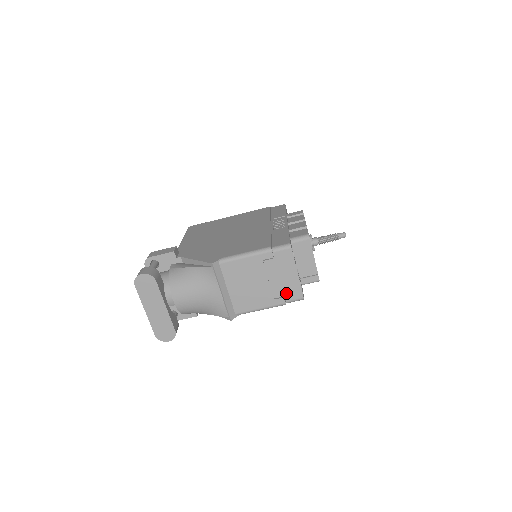
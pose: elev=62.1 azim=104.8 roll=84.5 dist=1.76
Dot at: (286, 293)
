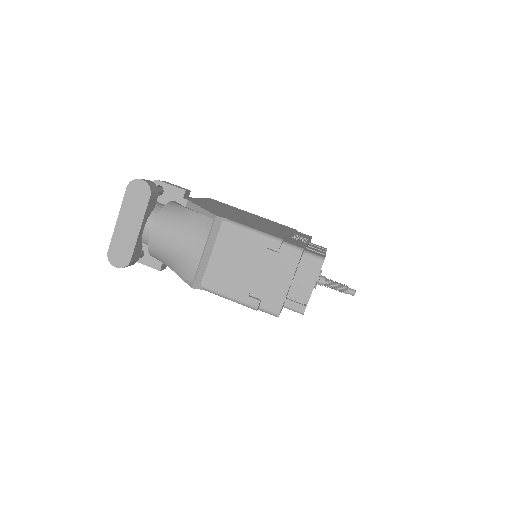
Dot at: (265, 297)
